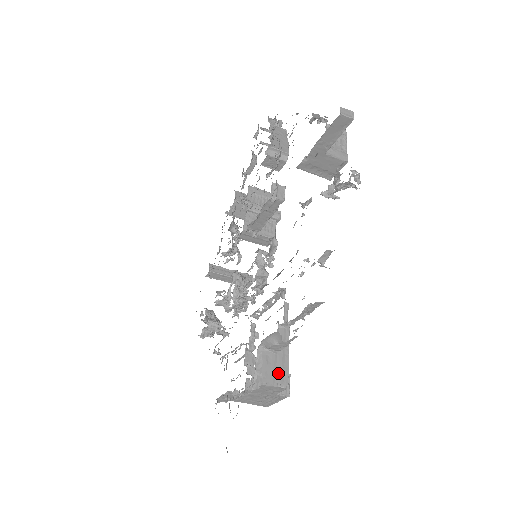
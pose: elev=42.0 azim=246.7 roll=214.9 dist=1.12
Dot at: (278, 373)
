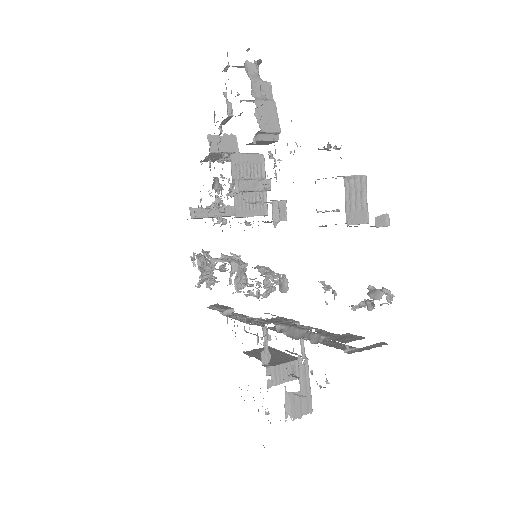
Dot at: (304, 407)
